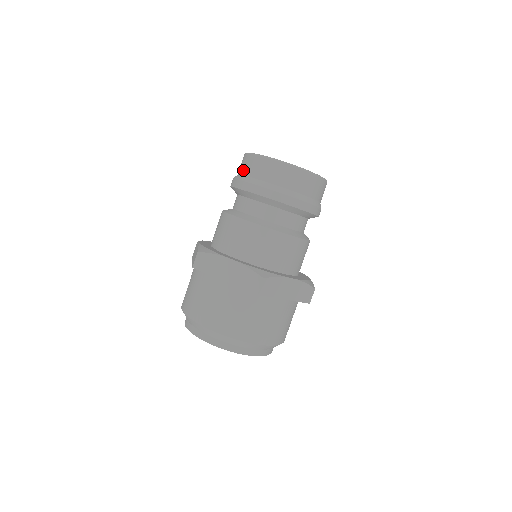
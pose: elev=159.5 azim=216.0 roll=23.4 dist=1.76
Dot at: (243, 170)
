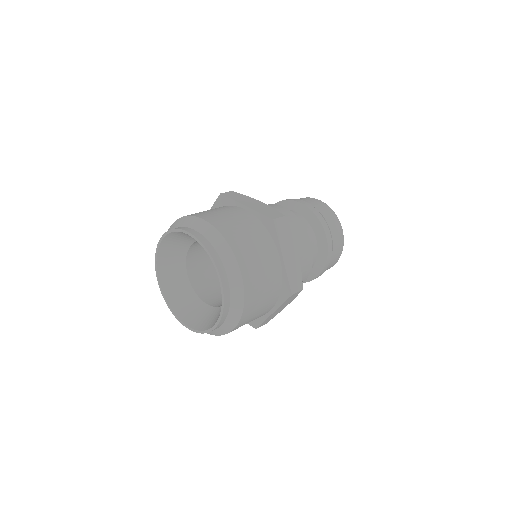
Dot at: occluded
